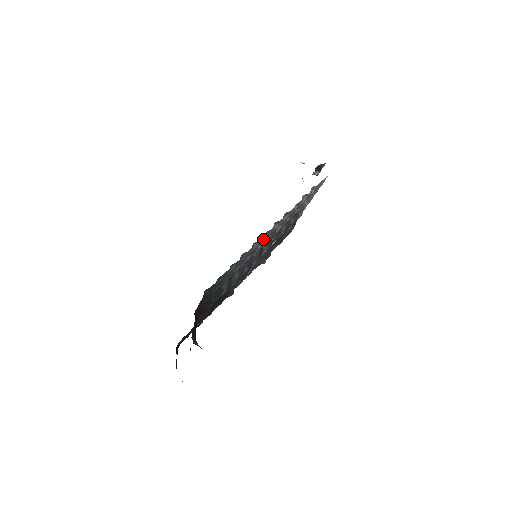
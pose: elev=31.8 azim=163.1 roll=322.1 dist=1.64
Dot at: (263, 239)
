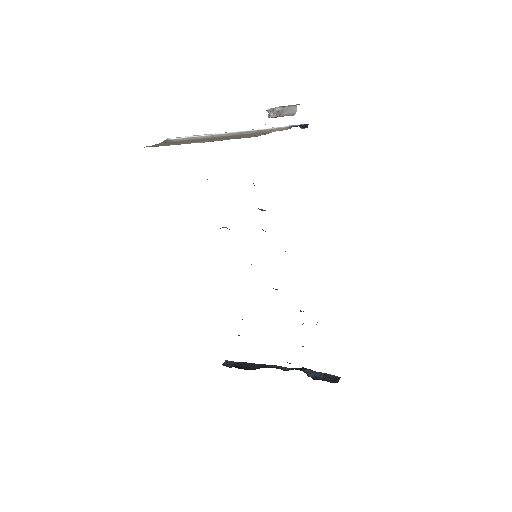
Dot at: occluded
